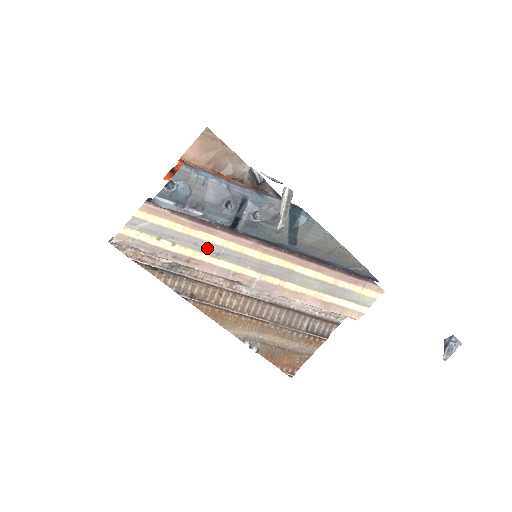
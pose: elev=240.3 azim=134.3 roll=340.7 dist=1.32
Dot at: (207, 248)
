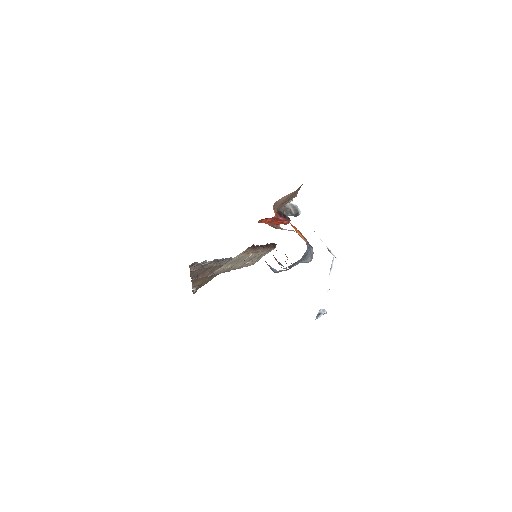
Dot at: occluded
